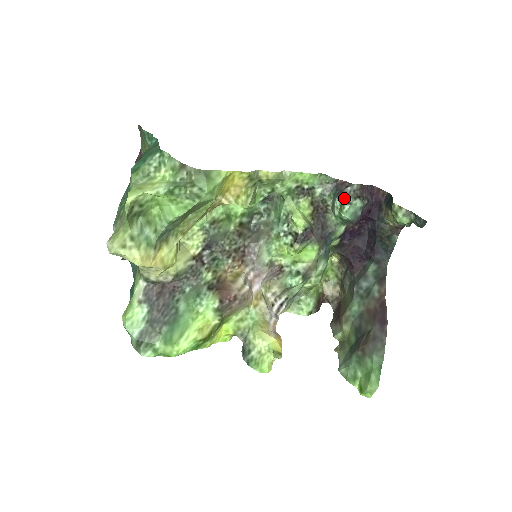
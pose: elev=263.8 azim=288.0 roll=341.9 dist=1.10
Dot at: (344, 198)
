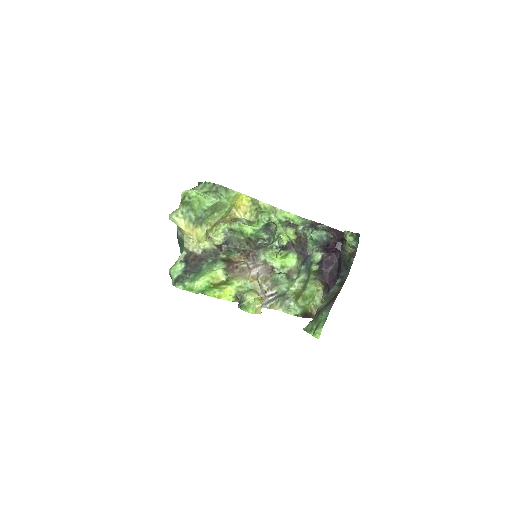
Dot at: (314, 228)
